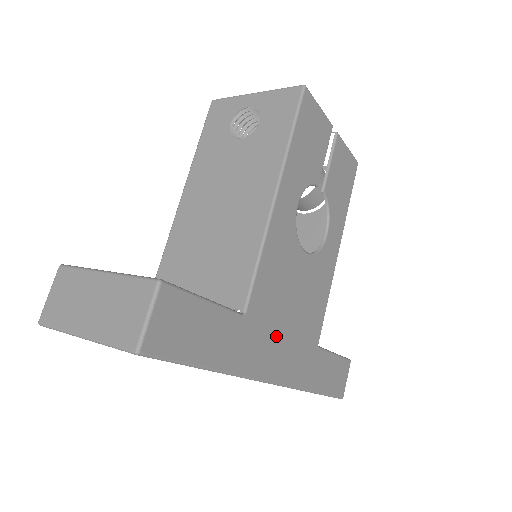
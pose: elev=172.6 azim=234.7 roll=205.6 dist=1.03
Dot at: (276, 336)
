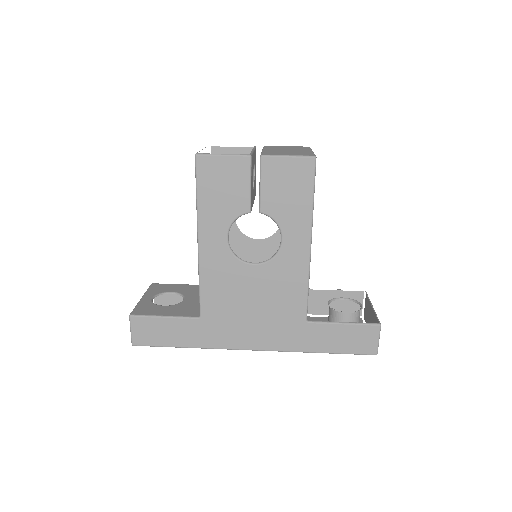
Dot at: (241, 324)
